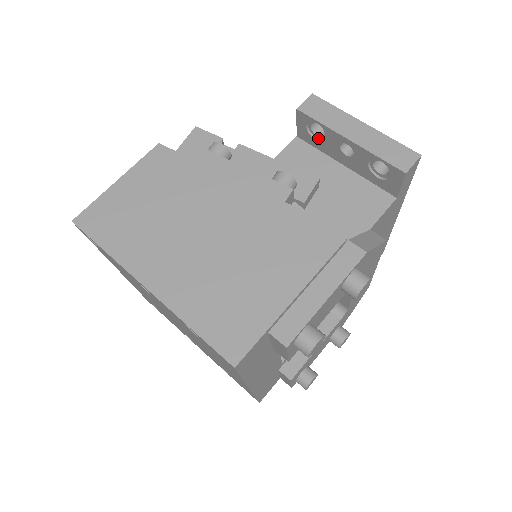
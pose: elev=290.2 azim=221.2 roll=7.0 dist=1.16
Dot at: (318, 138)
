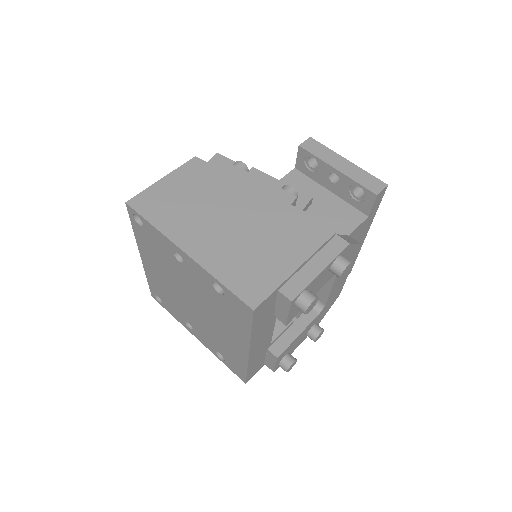
Dot at: (312, 169)
